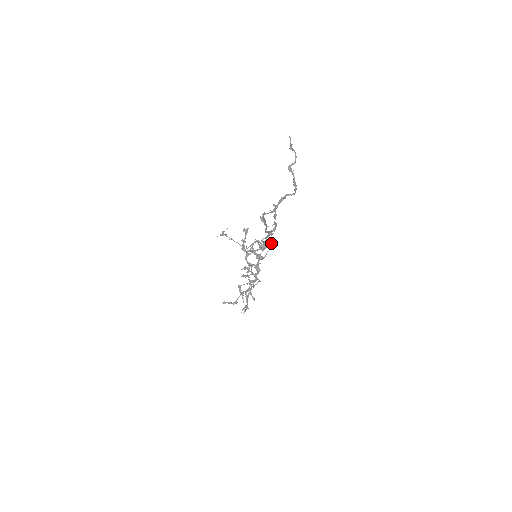
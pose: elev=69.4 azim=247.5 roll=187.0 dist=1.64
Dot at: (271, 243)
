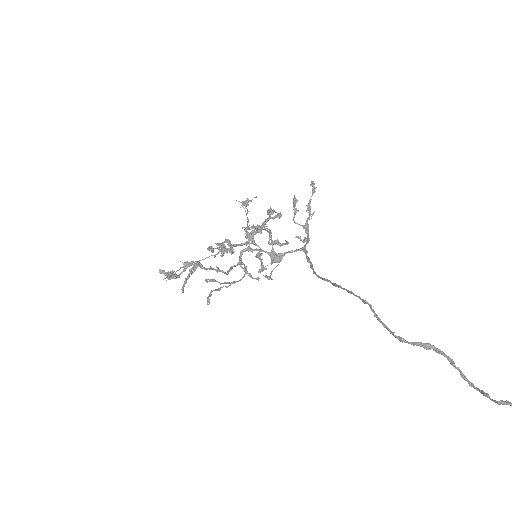
Dot at: (281, 245)
